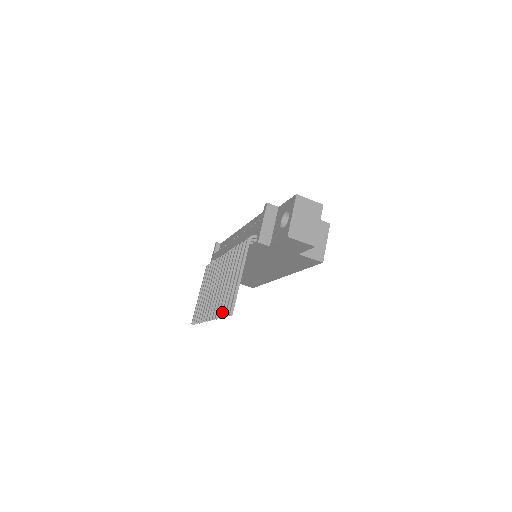
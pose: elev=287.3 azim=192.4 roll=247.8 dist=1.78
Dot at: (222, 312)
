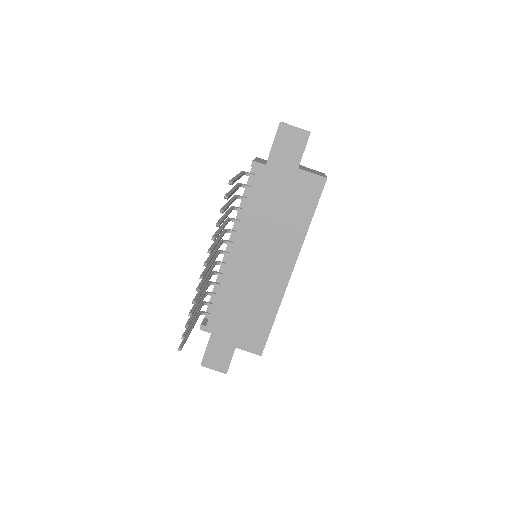
Dot at: (220, 211)
